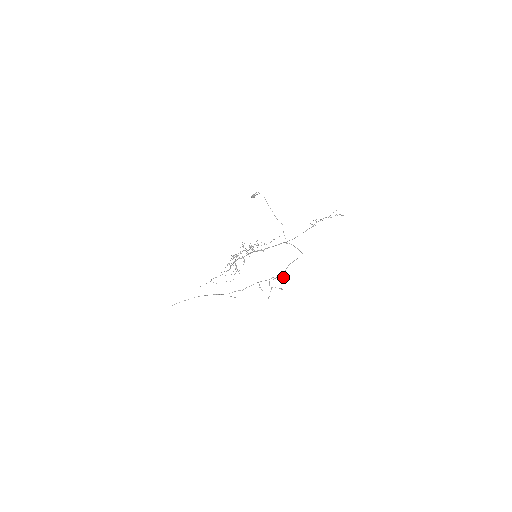
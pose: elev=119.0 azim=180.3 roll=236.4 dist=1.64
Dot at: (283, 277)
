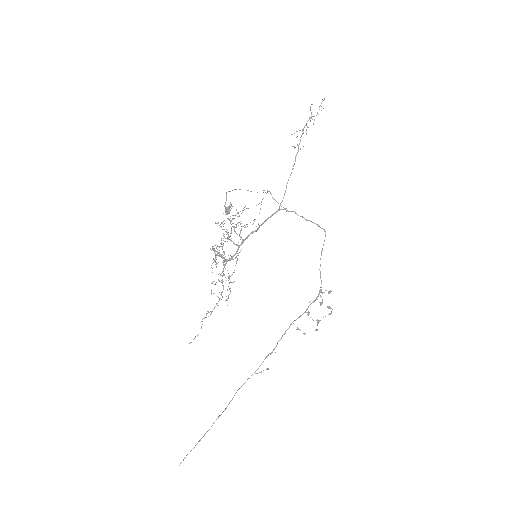
Dot at: (323, 292)
